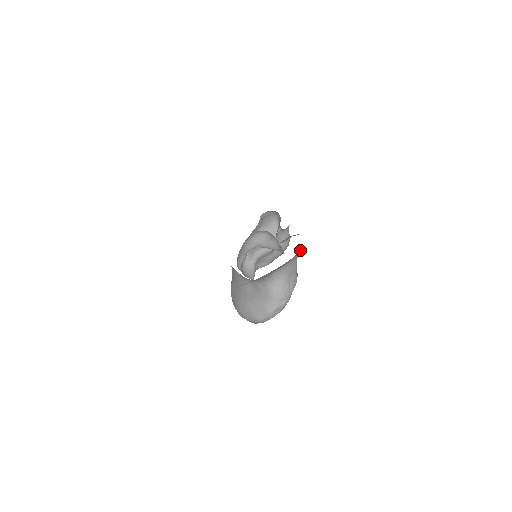
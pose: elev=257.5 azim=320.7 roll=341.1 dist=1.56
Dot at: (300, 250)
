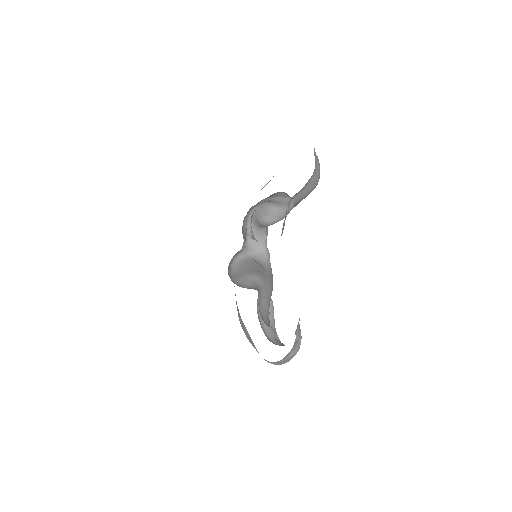
Dot at: occluded
